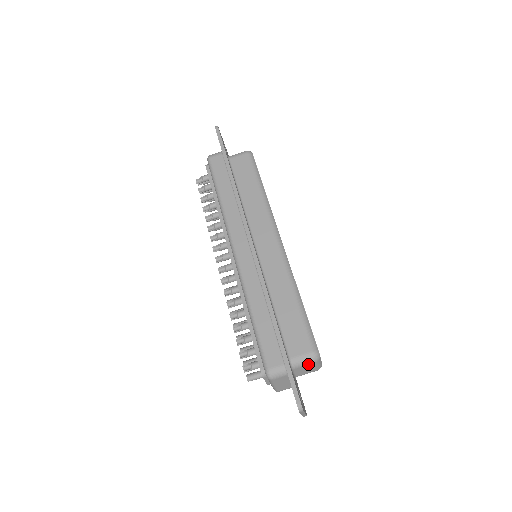
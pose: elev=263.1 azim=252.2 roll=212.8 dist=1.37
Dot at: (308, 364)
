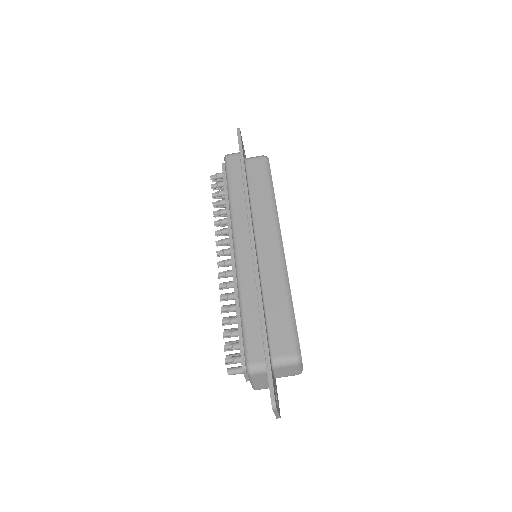
Dot at: (289, 366)
